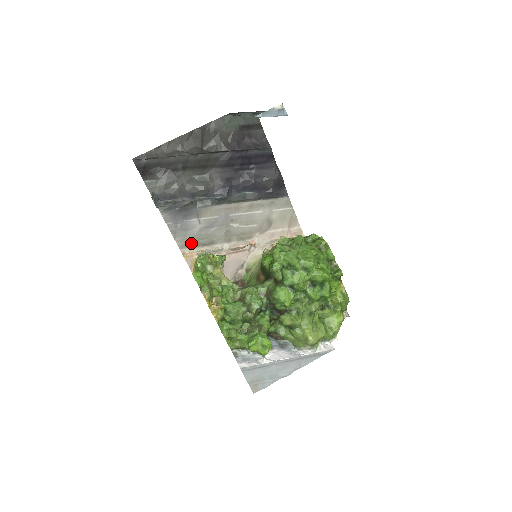
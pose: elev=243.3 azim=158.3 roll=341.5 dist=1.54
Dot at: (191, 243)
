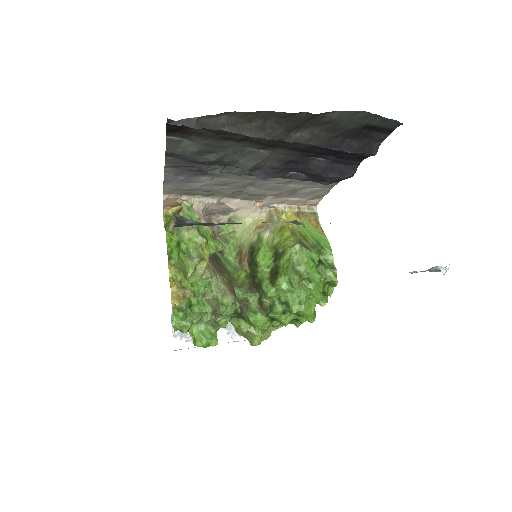
Dot at: (183, 191)
